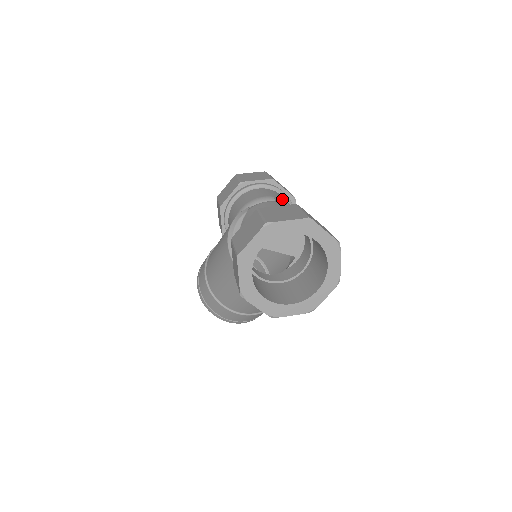
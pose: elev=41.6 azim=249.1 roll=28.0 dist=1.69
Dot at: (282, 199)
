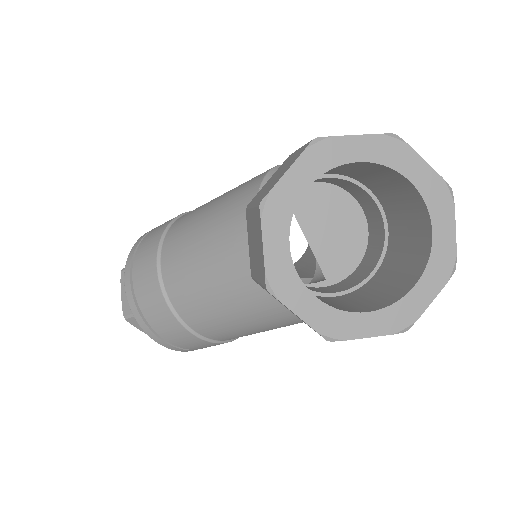
Dot at: occluded
